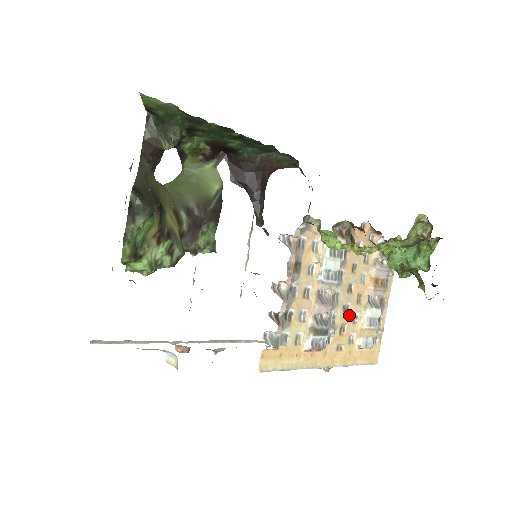
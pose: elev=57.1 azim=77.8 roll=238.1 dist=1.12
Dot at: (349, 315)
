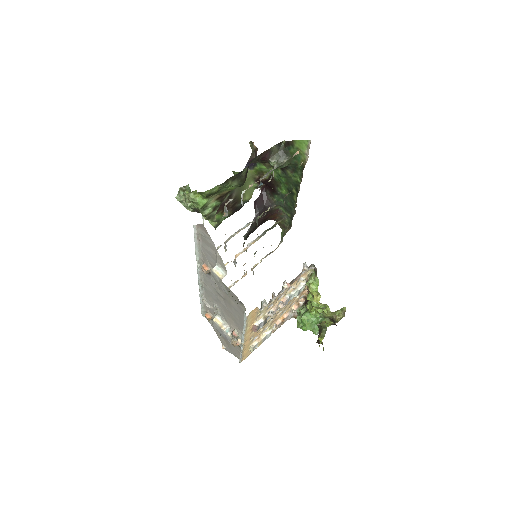
Dot at: (267, 325)
